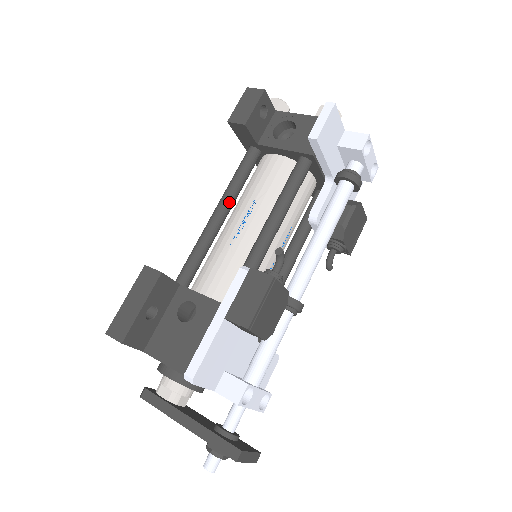
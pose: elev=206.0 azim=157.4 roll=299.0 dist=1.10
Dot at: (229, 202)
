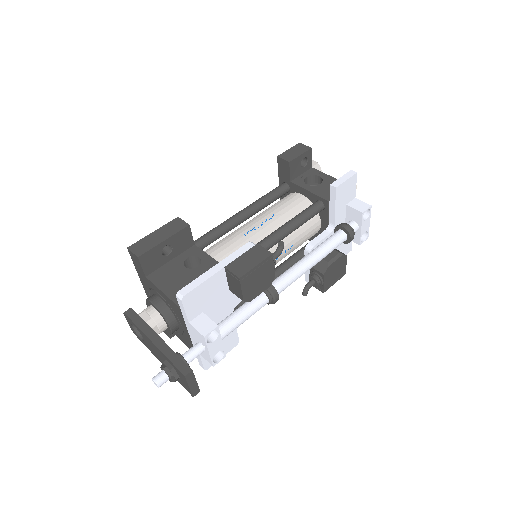
Dot at: (254, 210)
